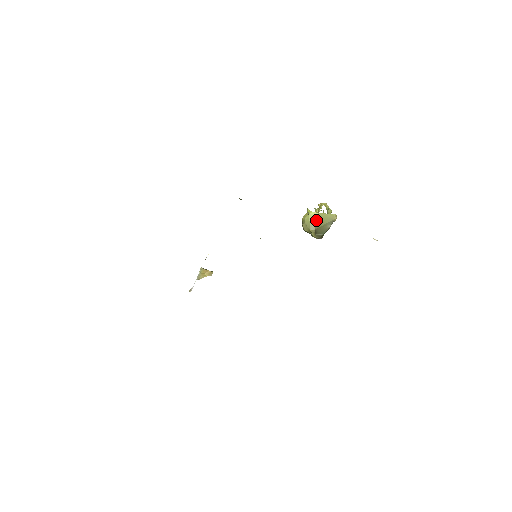
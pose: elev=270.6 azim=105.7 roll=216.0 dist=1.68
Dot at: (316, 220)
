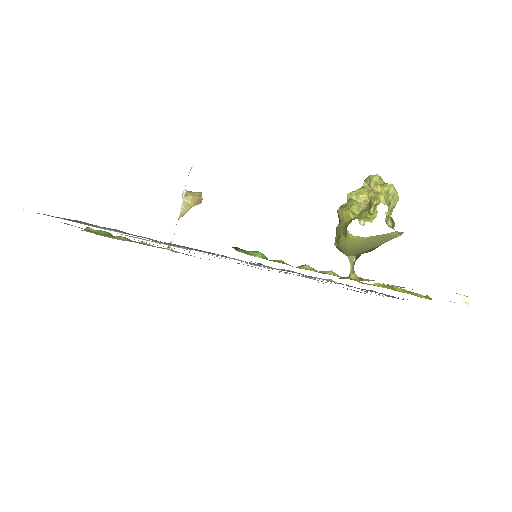
Dot at: (360, 245)
